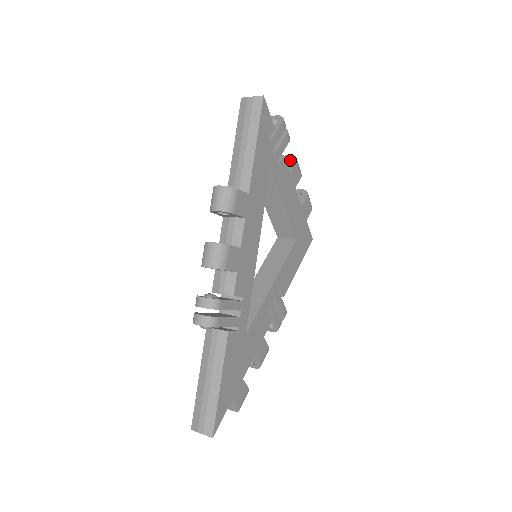
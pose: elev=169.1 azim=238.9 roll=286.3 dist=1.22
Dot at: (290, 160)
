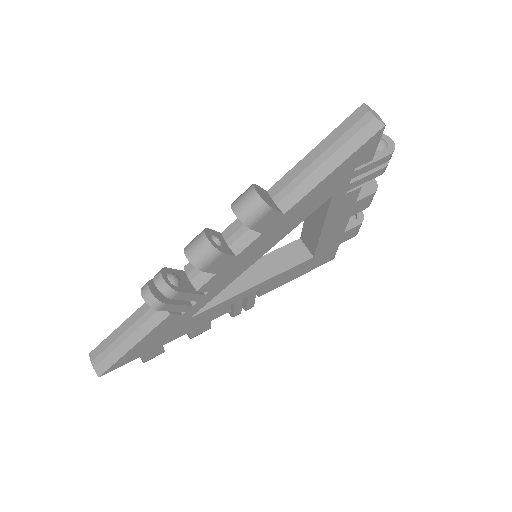
Dot at: (369, 187)
